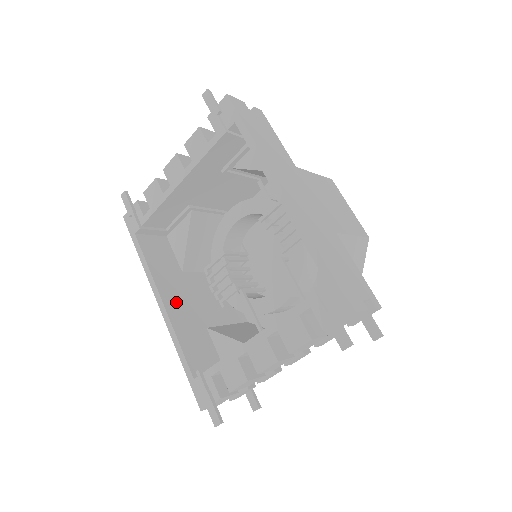
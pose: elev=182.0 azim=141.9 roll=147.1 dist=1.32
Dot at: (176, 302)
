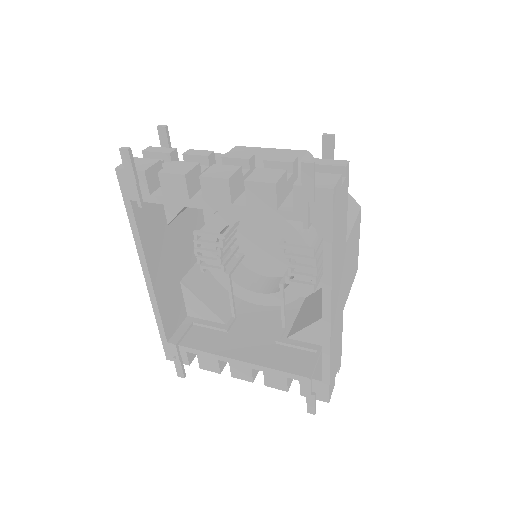
Dot at: (161, 270)
